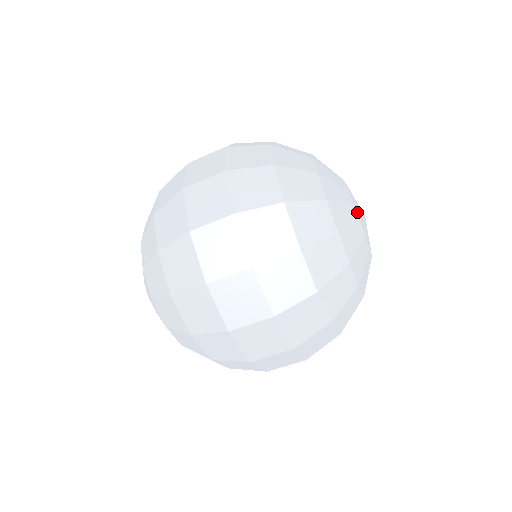
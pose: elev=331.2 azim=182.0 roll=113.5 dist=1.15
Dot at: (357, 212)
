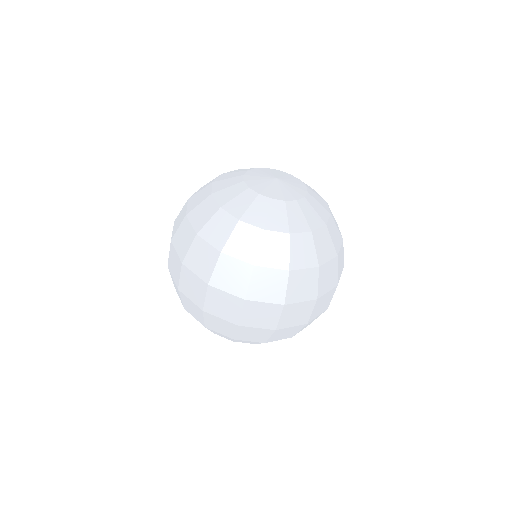
Dot at: (289, 199)
